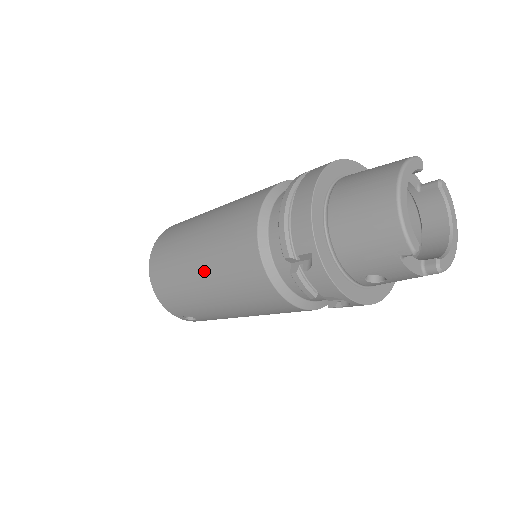
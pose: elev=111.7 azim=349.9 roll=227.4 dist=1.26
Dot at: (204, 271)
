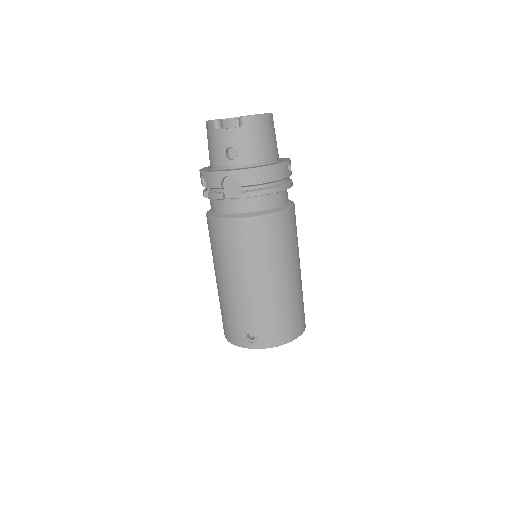
Dot at: (215, 271)
